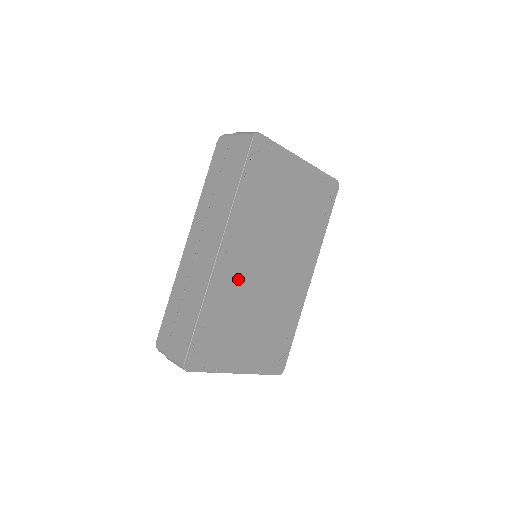
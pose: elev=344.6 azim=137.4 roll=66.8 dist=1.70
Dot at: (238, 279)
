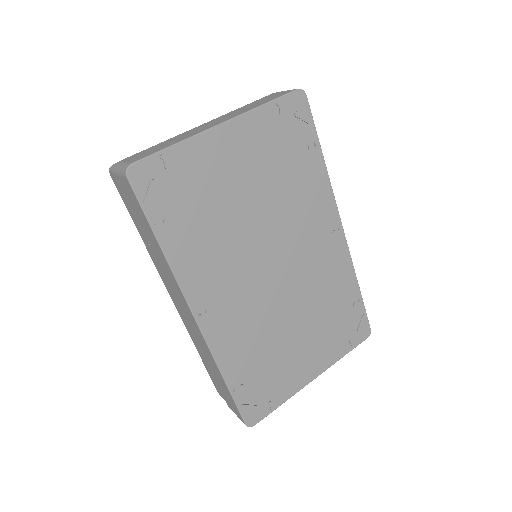
Dot at: (243, 317)
